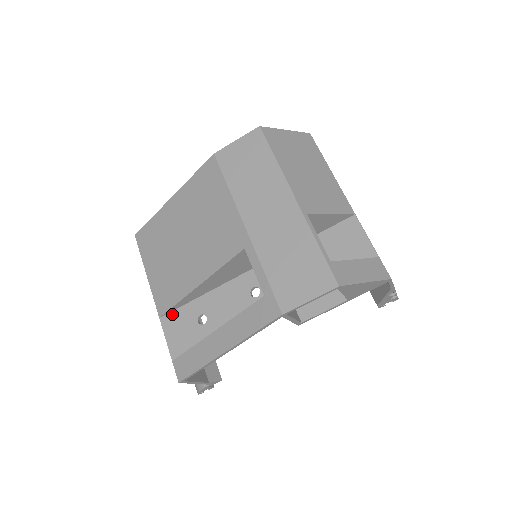
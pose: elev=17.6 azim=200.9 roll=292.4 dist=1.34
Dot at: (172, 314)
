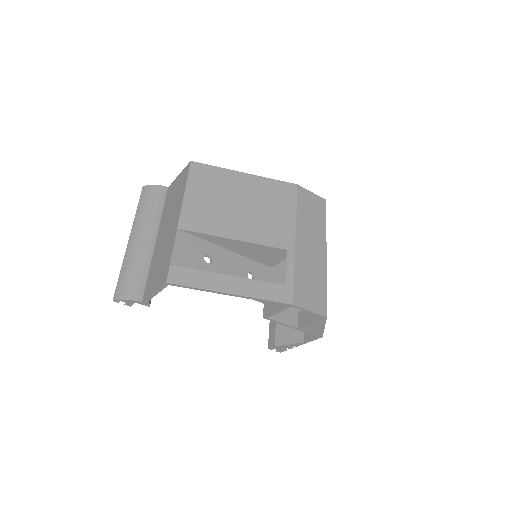
Dot at: (189, 235)
